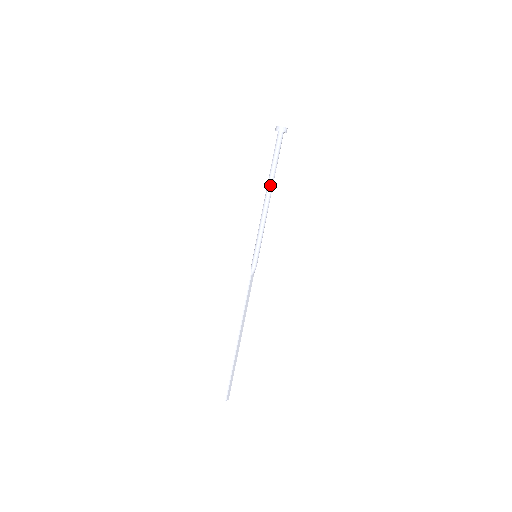
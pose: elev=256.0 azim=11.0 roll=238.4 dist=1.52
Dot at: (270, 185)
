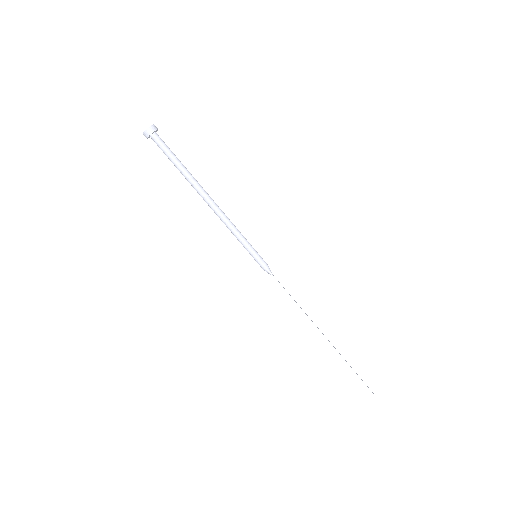
Dot at: (198, 185)
